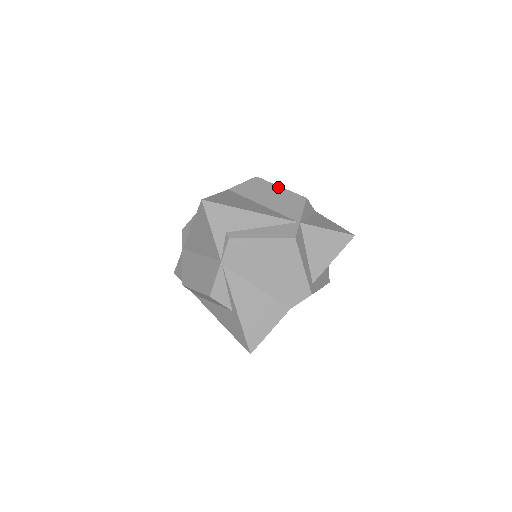
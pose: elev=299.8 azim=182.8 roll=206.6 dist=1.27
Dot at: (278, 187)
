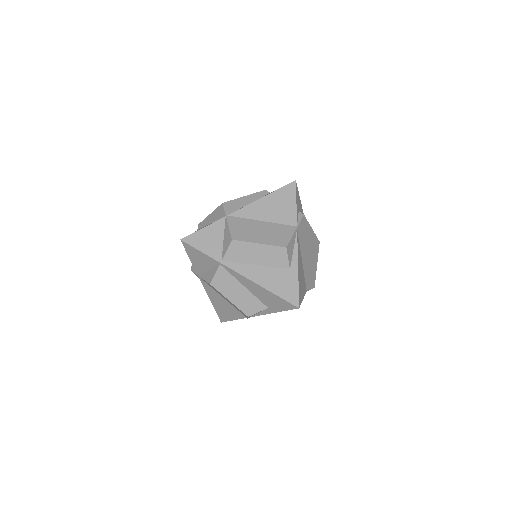
Dot at: occluded
